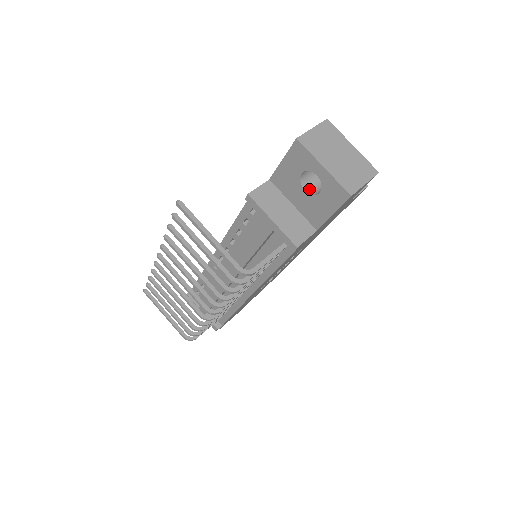
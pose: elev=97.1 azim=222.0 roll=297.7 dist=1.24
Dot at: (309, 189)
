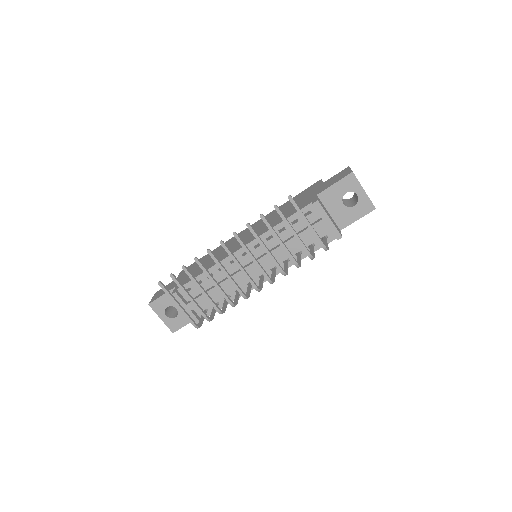
Dot at: (344, 204)
